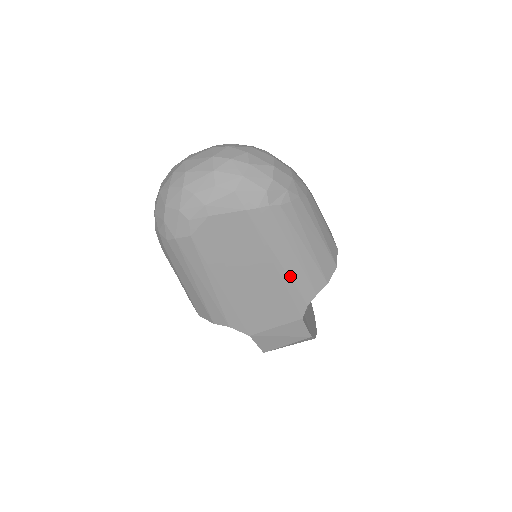
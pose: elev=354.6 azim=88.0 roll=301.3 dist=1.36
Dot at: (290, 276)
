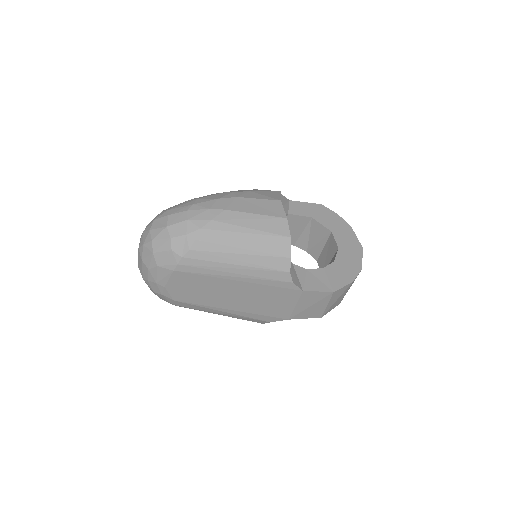
Dot at: (253, 278)
